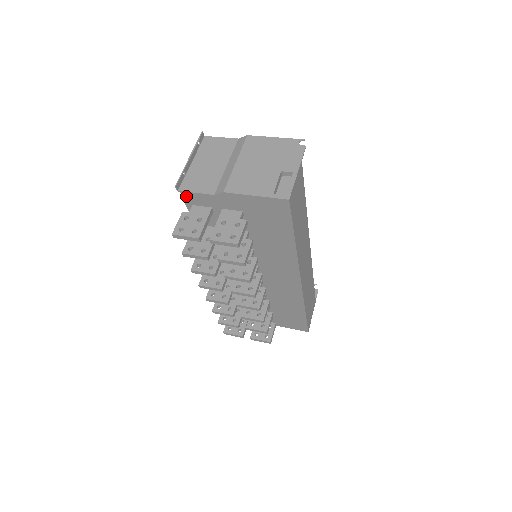
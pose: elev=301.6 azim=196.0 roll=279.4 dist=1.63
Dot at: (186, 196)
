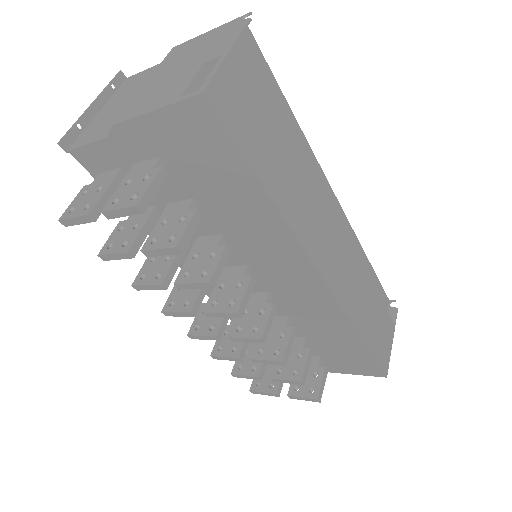
Dot at: (81, 158)
